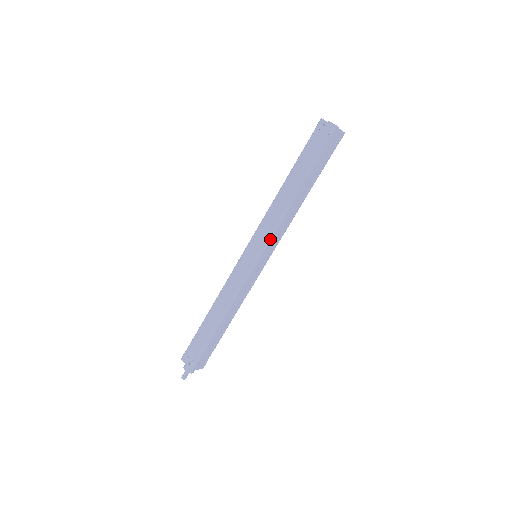
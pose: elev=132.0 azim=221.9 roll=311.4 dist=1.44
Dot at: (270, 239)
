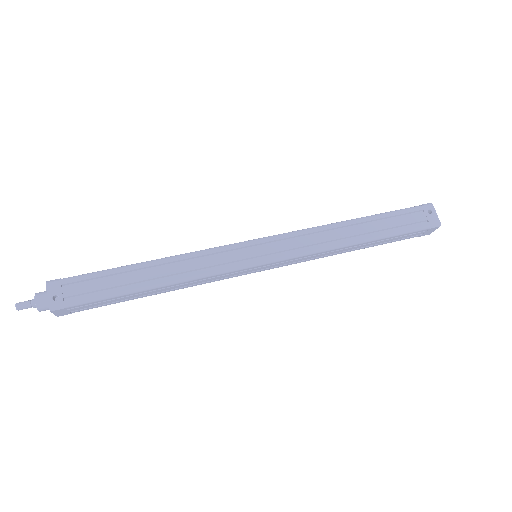
Dot at: (295, 257)
